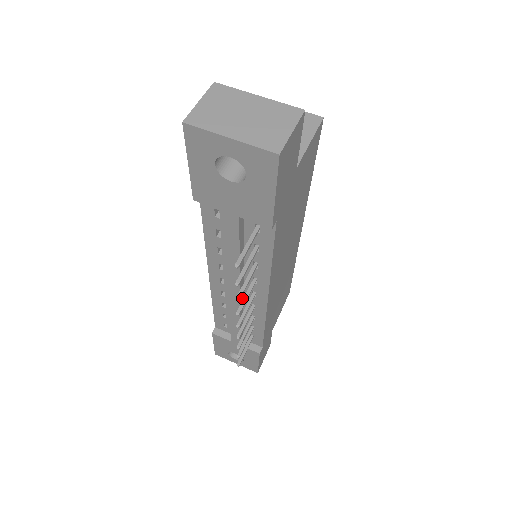
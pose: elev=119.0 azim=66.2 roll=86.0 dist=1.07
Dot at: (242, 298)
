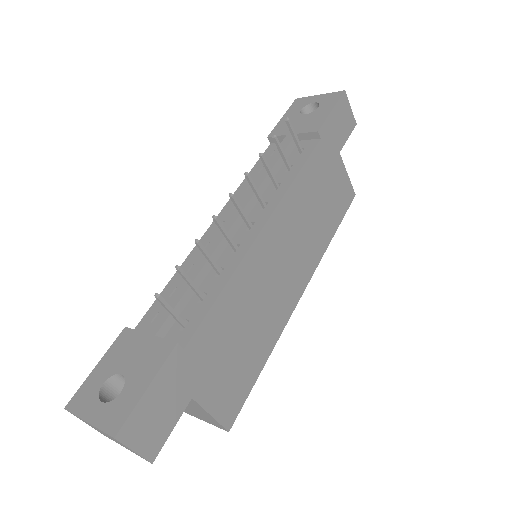
Dot at: (232, 235)
